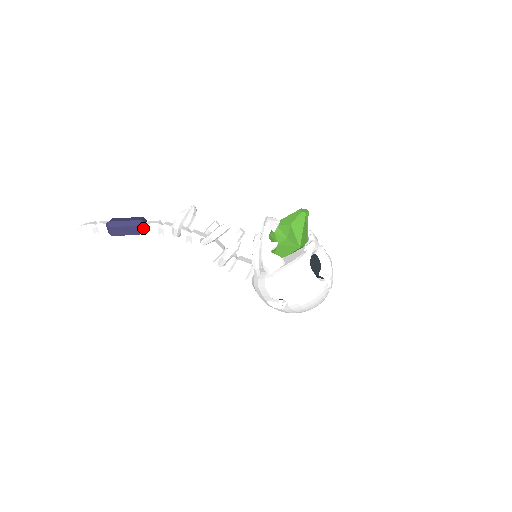
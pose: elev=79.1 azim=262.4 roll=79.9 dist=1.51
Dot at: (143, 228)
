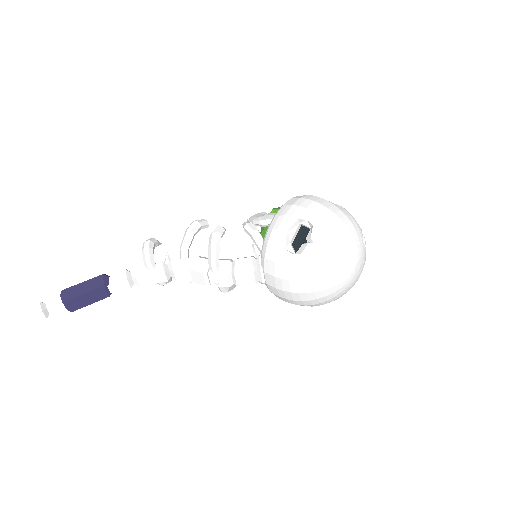
Dot at: (108, 279)
